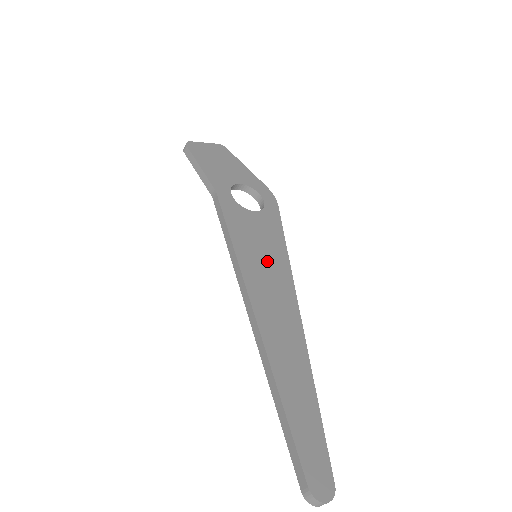
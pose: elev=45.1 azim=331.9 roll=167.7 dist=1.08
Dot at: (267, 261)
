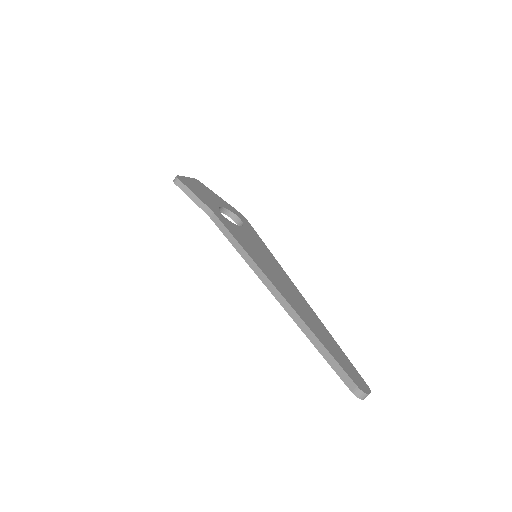
Dot at: (265, 259)
